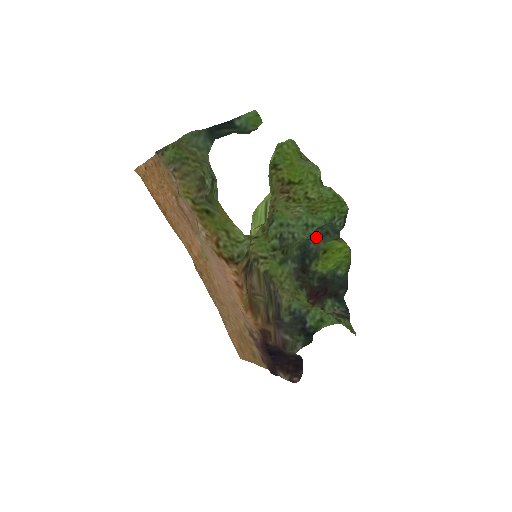
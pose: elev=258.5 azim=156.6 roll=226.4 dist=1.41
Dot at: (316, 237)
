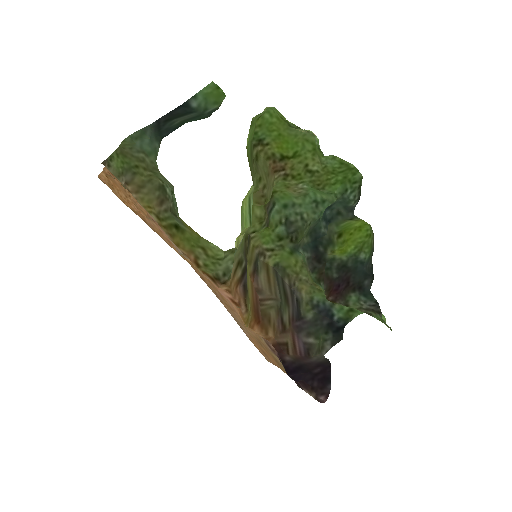
Dot at: (326, 220)
